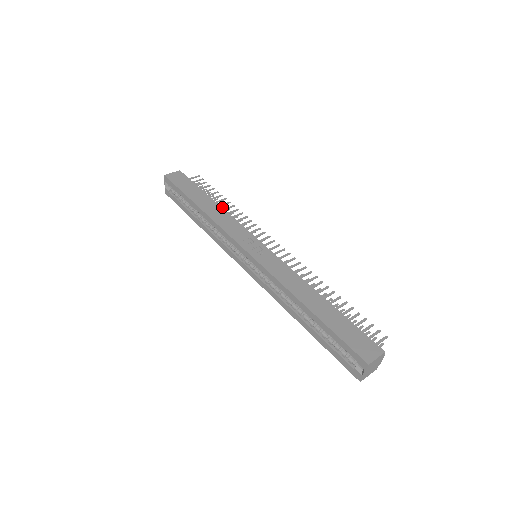
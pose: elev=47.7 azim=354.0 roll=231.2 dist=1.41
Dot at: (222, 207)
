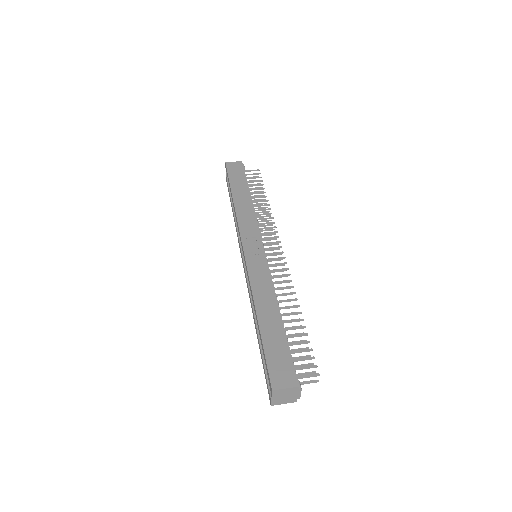
Dot at: (262, 204)
